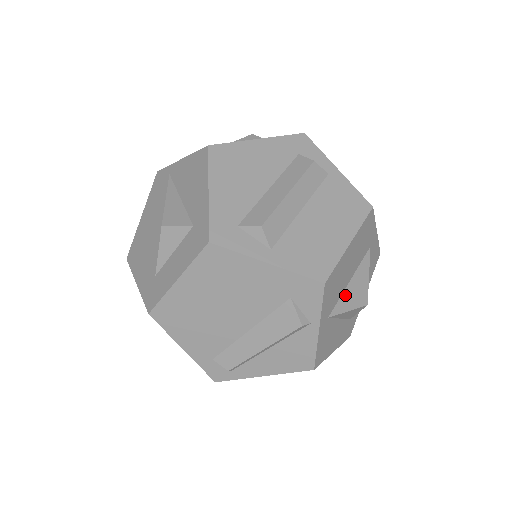
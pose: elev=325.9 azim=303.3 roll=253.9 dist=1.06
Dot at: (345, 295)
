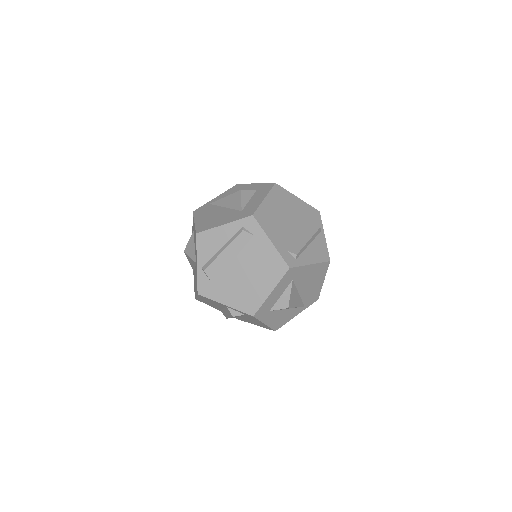
Dot at: occluded
